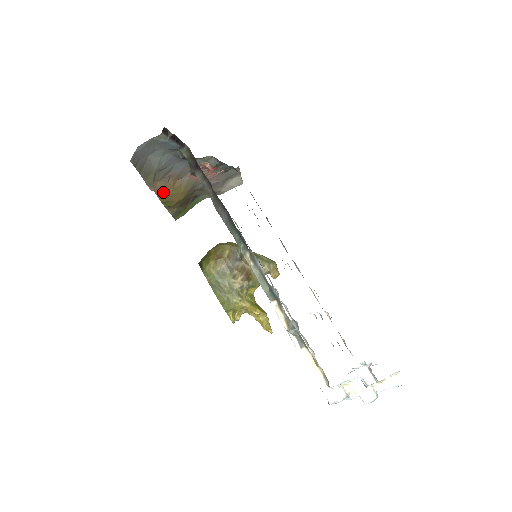
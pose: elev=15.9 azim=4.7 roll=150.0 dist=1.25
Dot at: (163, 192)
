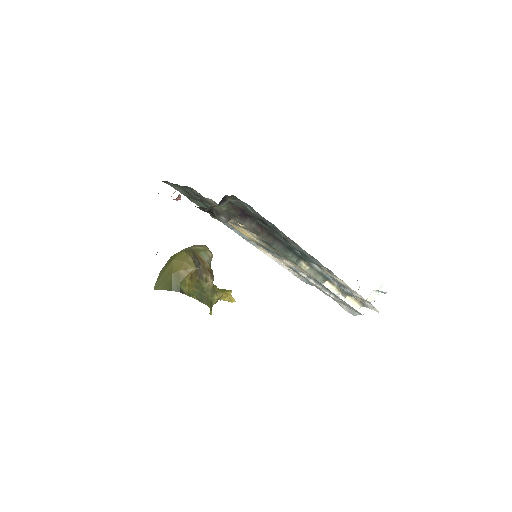
Dot at: occluded
